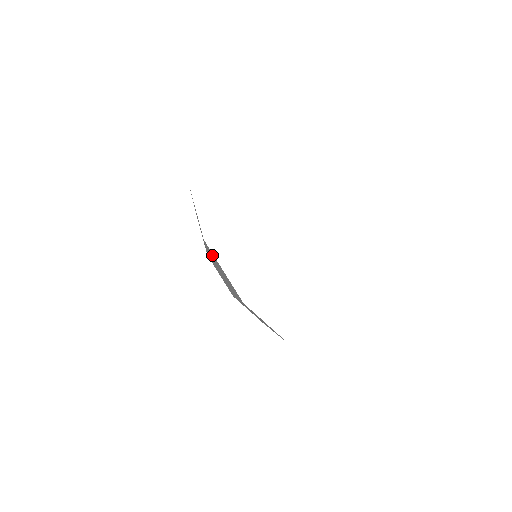
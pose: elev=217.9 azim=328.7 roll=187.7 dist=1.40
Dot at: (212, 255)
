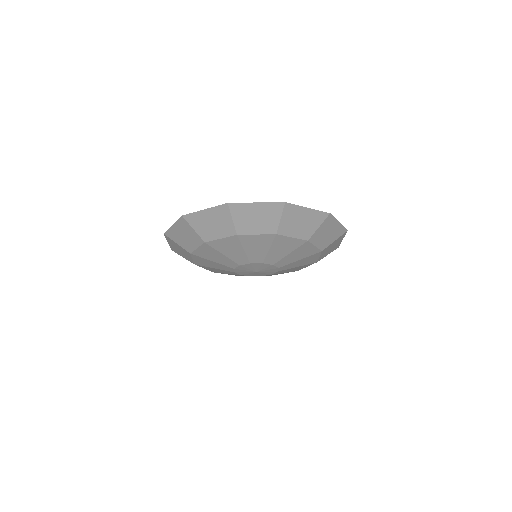
Dot at: (195, 218)
